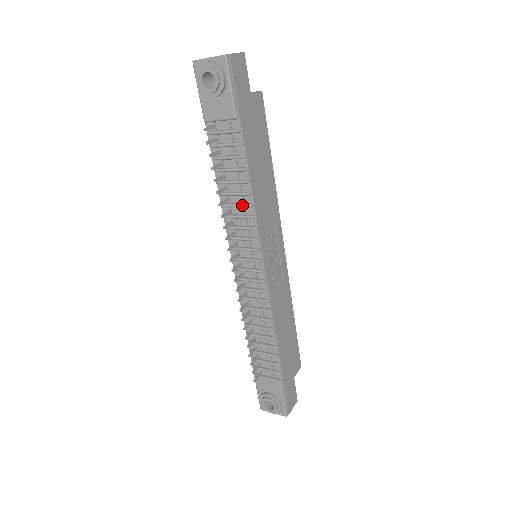
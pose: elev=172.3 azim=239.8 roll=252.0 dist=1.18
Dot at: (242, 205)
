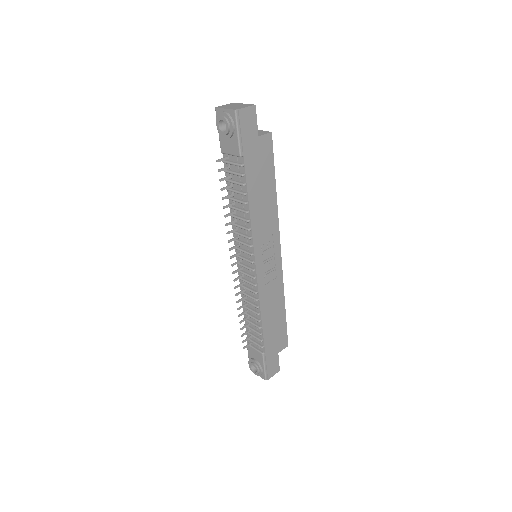
Dot at: (242, 219)
